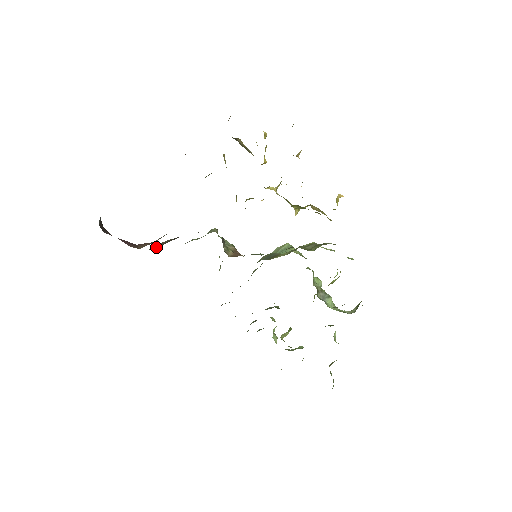
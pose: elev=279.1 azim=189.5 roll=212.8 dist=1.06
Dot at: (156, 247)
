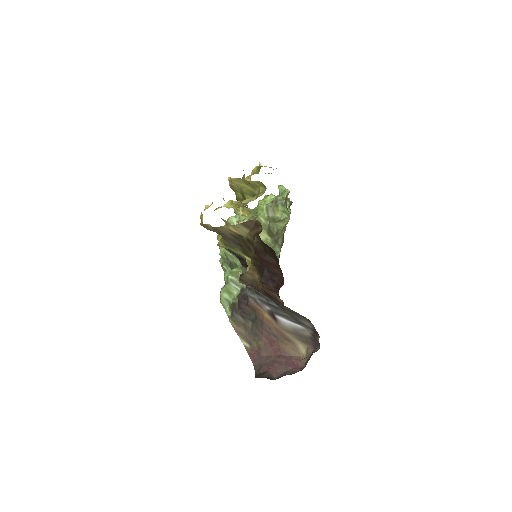
Dot at: (245, 335)
